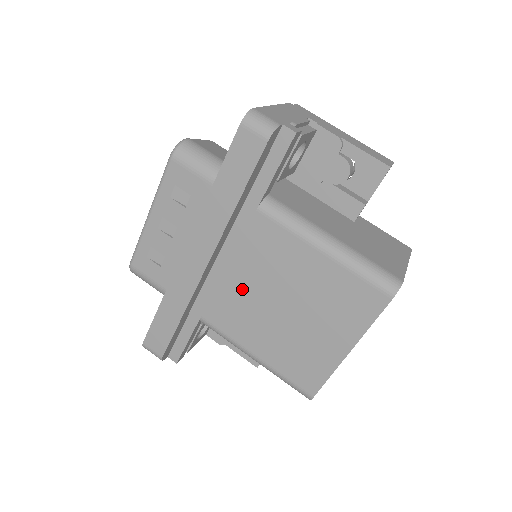
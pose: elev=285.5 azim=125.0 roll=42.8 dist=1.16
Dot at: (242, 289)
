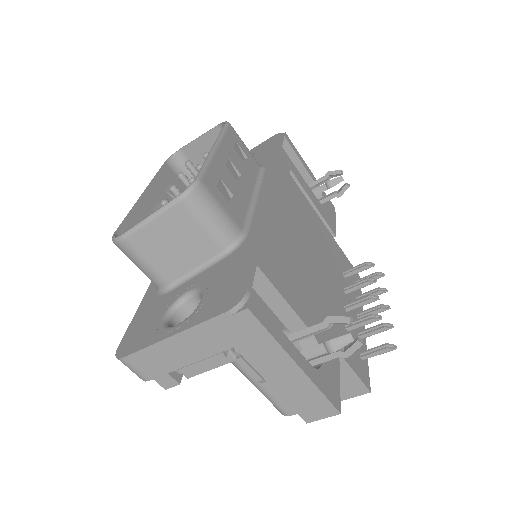
Dot at: occluded
